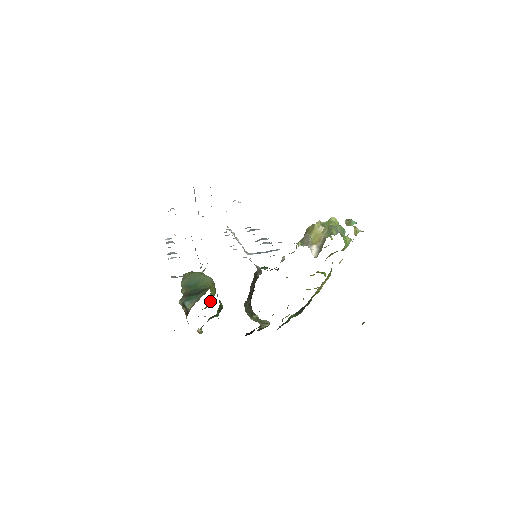
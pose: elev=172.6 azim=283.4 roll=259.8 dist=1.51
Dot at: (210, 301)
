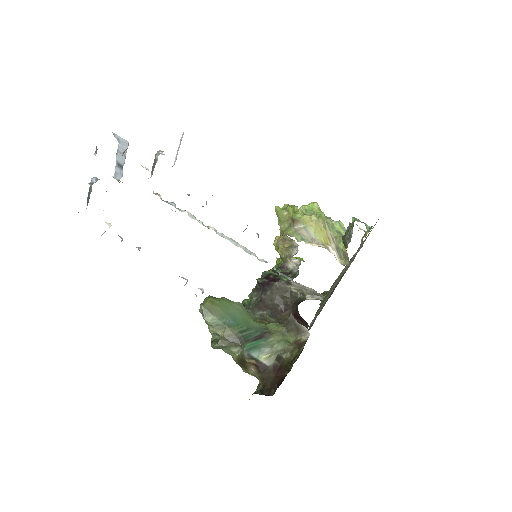
Dot at: occluded
